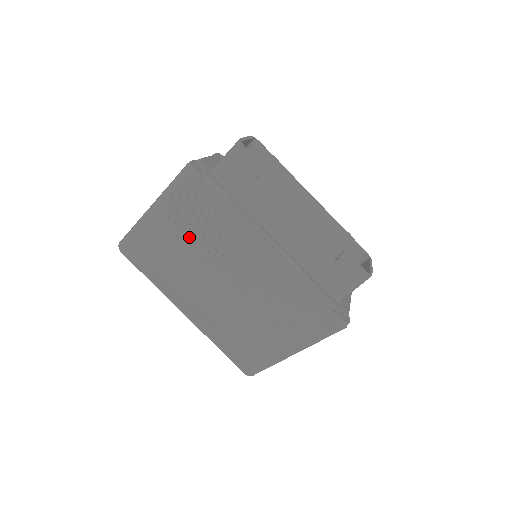
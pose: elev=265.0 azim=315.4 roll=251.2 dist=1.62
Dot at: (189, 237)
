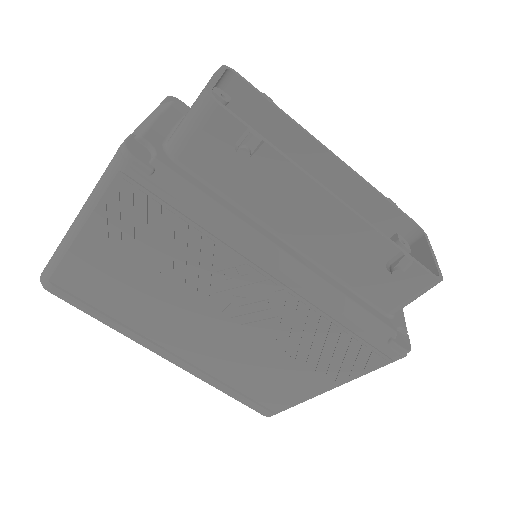
Dot at: (150, 263)
